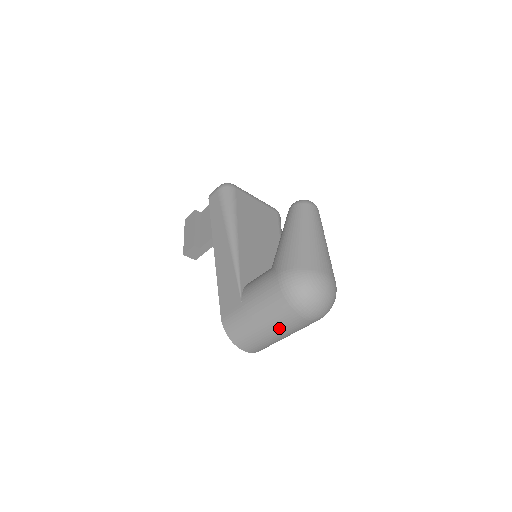
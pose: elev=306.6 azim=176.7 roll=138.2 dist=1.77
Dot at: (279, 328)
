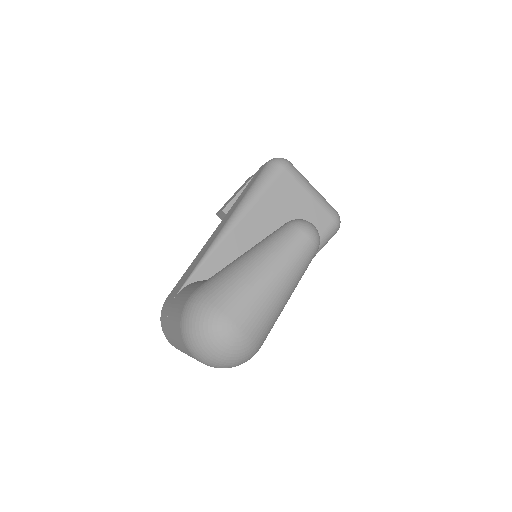
Dot at: (180, 346)
